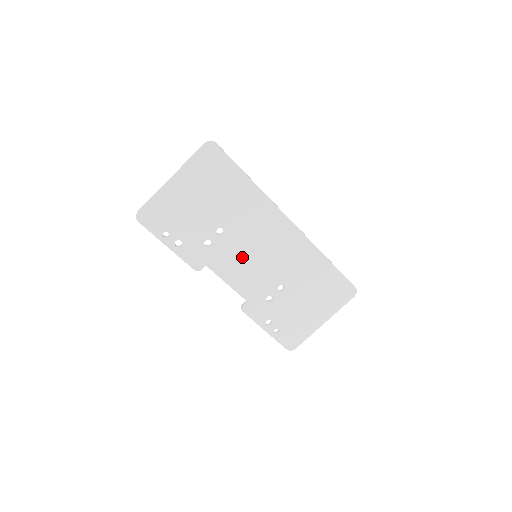
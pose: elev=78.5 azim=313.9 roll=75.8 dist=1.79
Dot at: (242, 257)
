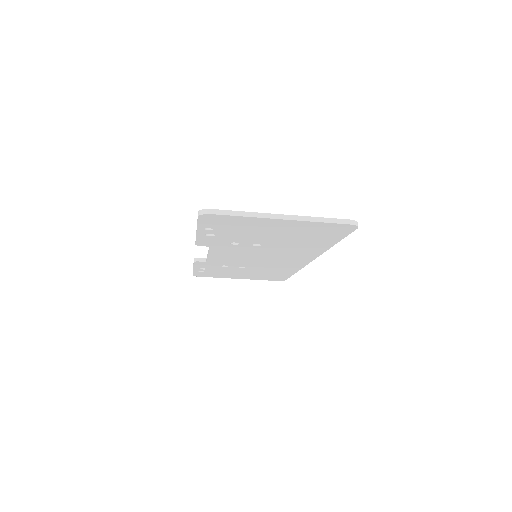
Dot at: (246, 254)
